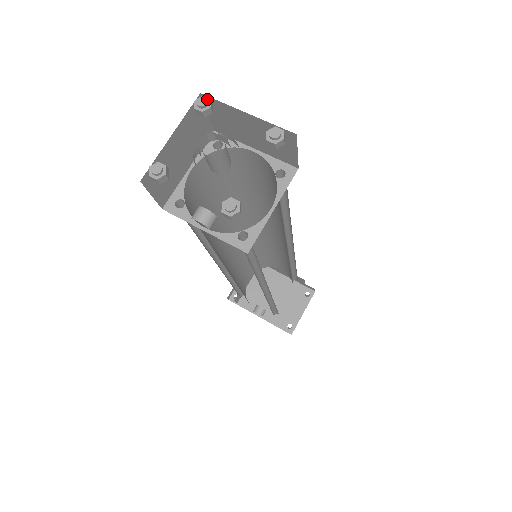
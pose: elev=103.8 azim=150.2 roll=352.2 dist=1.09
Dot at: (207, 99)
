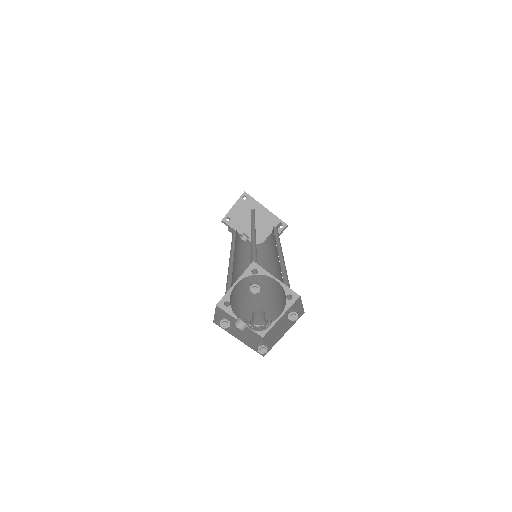
Dot at: (258, 287)
